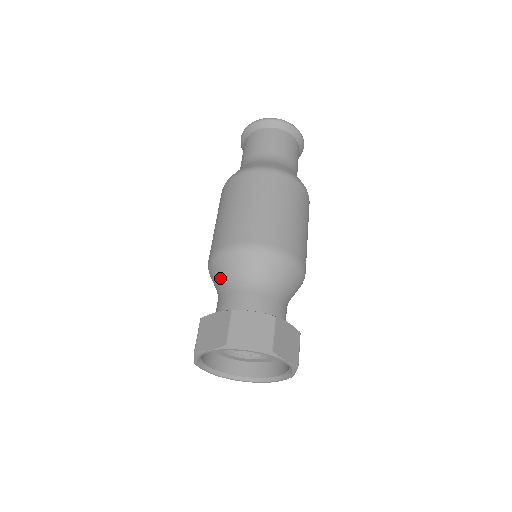
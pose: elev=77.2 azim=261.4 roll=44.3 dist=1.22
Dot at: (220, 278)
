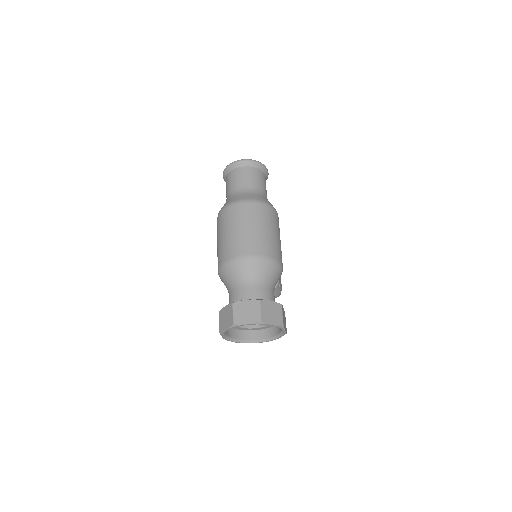
Dot at: (226, 283)
